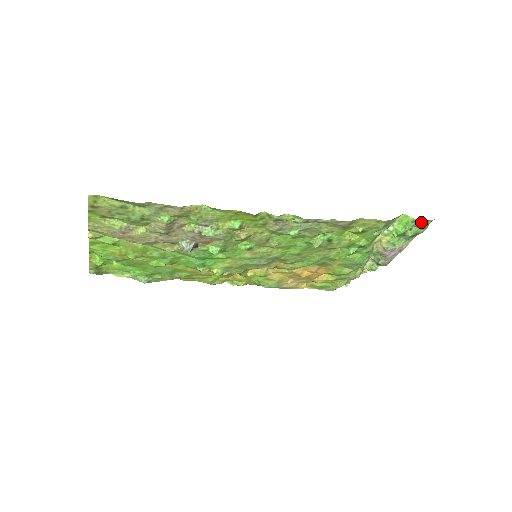
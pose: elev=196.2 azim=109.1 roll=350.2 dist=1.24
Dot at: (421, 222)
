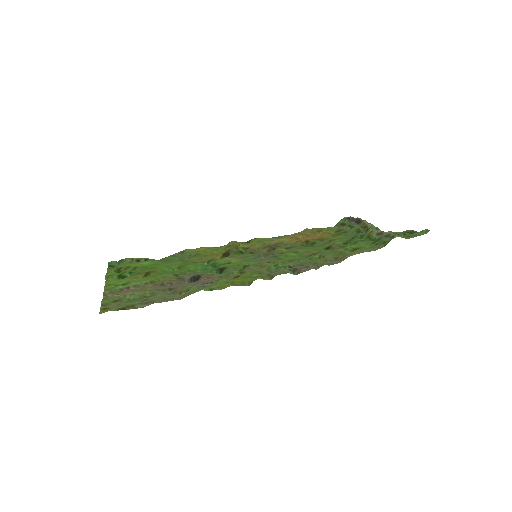
Dot at: (415, 236)
